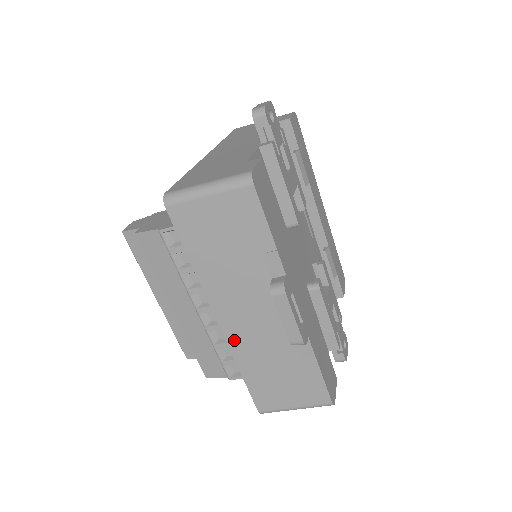
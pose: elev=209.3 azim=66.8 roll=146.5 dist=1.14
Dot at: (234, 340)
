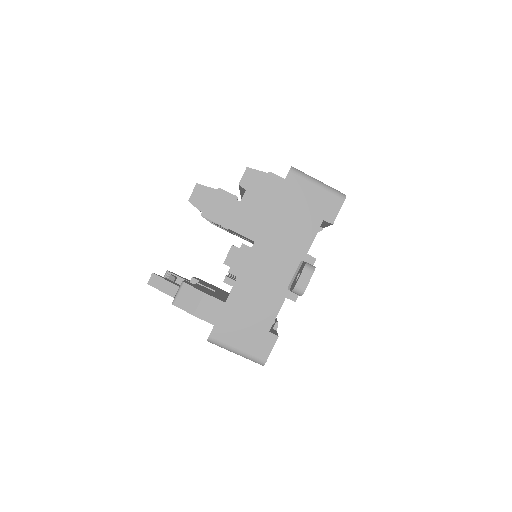
Dot at: occluded
